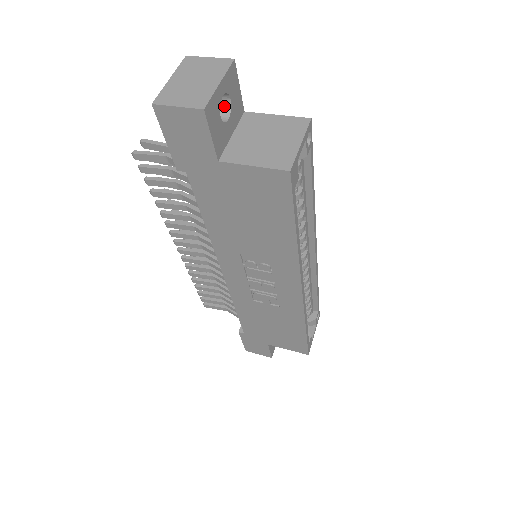
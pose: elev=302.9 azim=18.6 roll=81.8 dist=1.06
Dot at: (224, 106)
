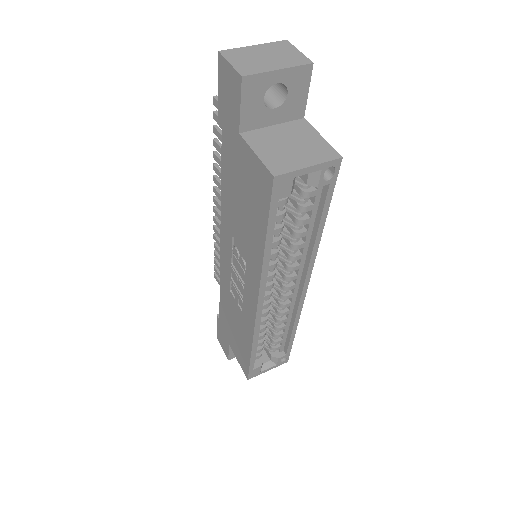
Dot at: (281, 97)
